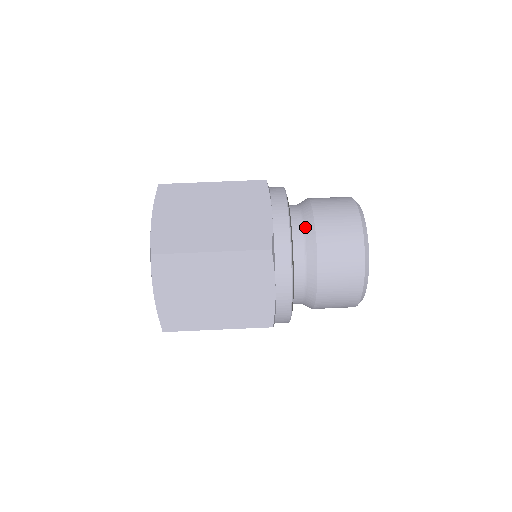
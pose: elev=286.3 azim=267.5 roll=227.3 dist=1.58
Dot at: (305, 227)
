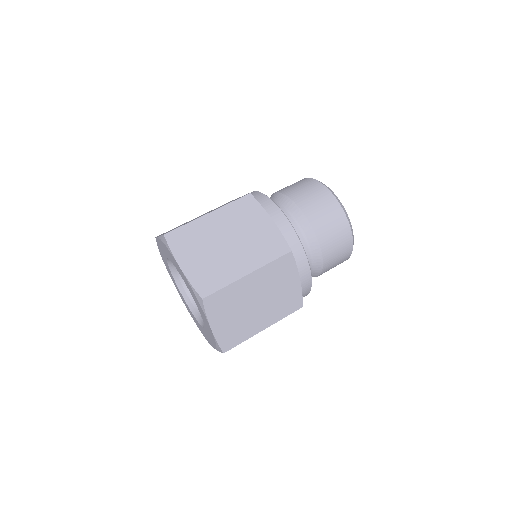
Dot at: (272, 199)
